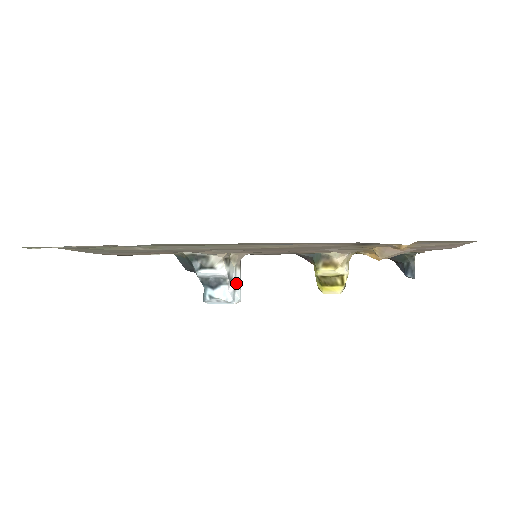
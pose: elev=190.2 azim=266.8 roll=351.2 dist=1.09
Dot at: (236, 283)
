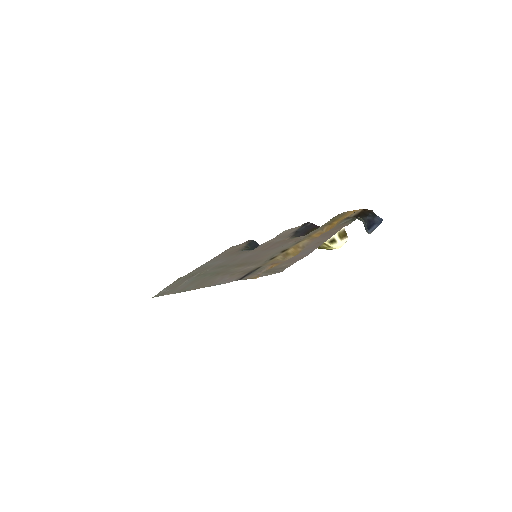
Dot at: occluded
